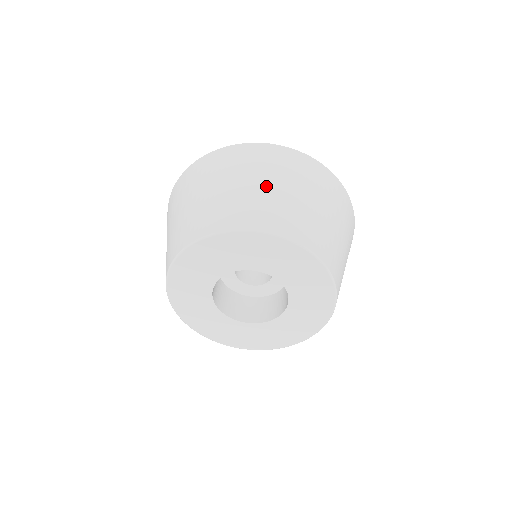
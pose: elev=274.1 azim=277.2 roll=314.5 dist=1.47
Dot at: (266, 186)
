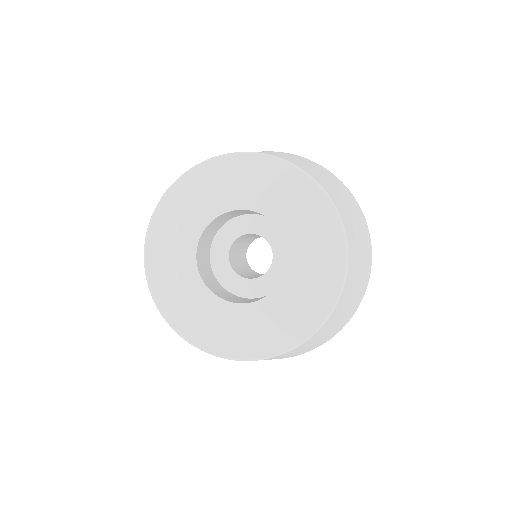
Dot at: (302, 161)
